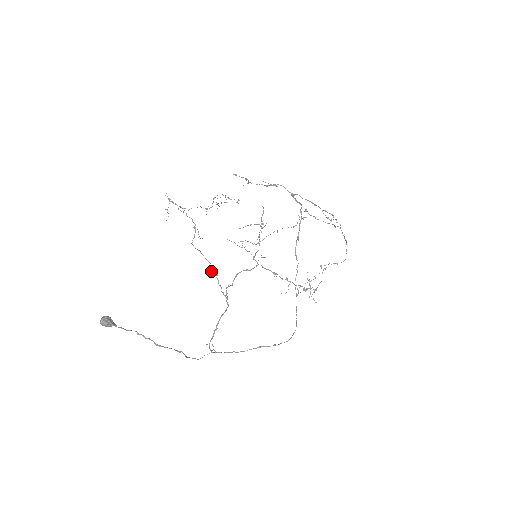
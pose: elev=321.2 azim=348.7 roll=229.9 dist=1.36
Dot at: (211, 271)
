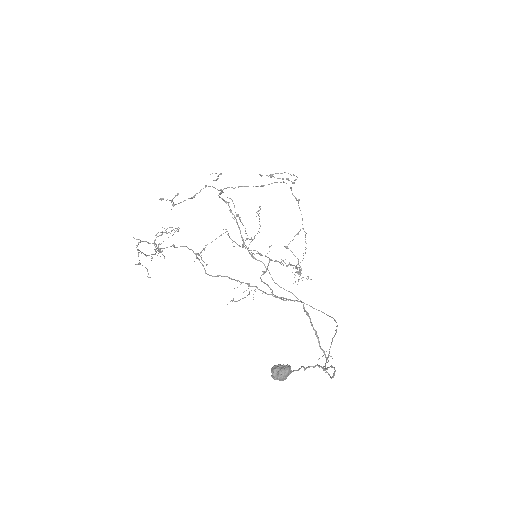
Dot at: occluded
